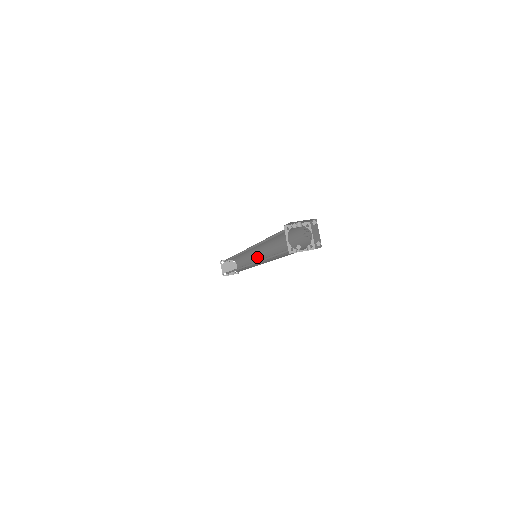
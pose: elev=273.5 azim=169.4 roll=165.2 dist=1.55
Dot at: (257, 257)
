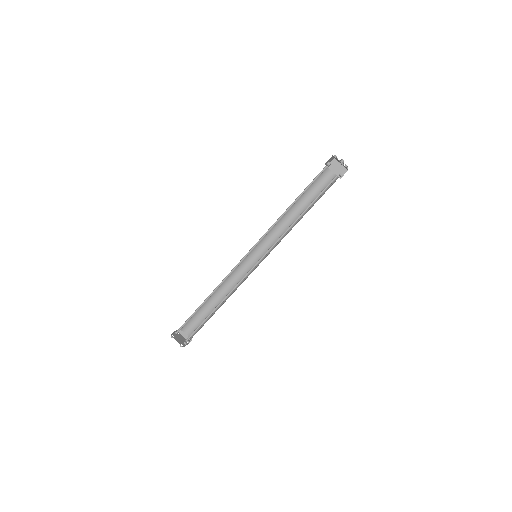
Dot at: (241, 273)
